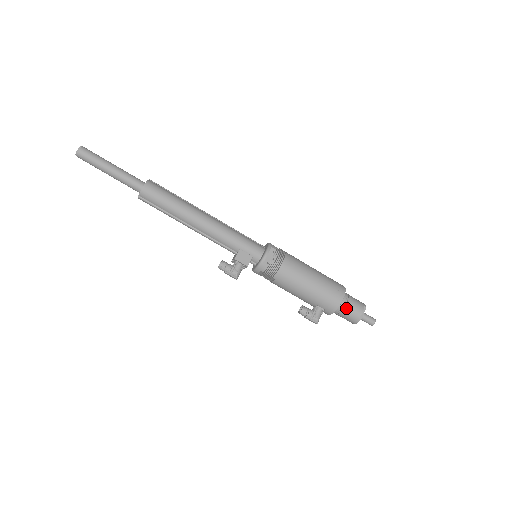
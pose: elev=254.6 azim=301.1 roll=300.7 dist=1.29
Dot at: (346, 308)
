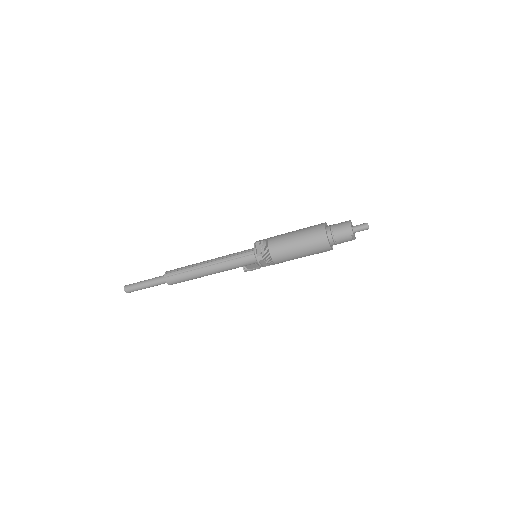
Dot at: occluded
